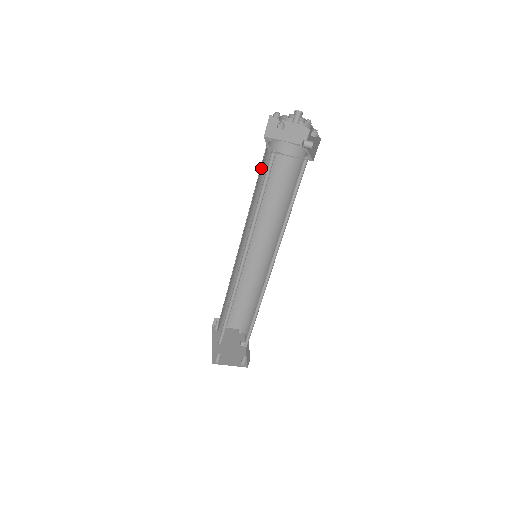
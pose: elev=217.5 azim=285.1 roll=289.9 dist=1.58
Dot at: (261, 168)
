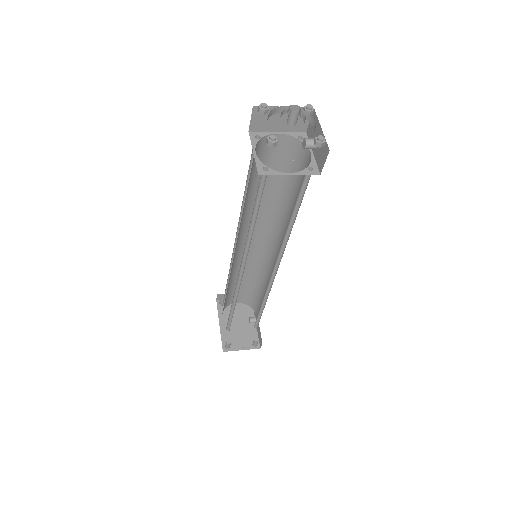
Dot at: (250, 173)
